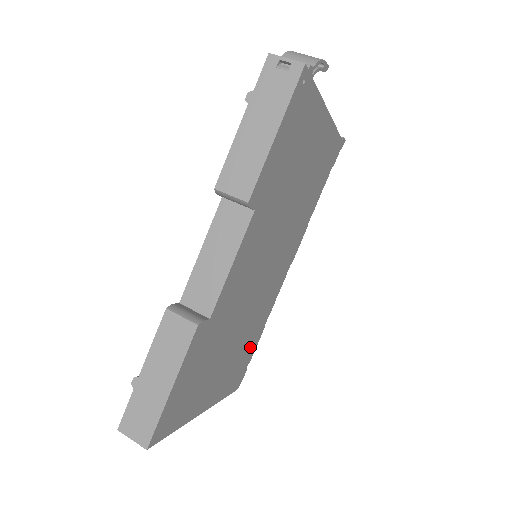
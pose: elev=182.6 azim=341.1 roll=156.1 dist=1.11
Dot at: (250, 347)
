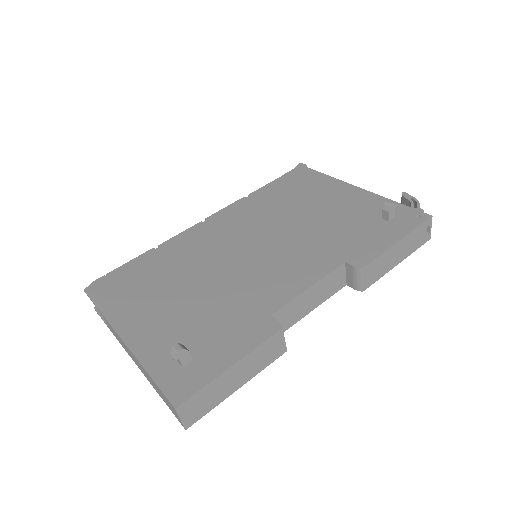
Dot at: occluded
